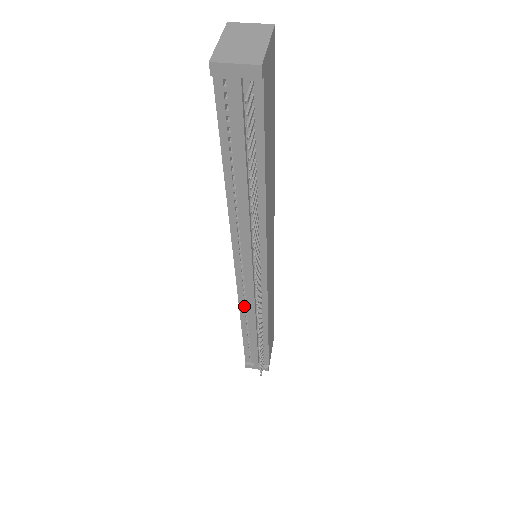
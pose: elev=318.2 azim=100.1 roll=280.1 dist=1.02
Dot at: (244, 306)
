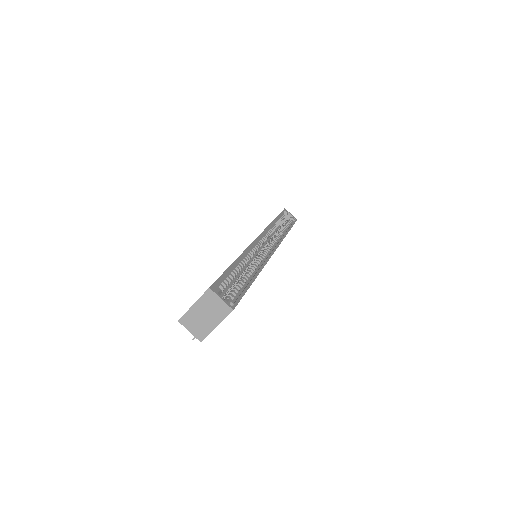
Dot at: occluded
